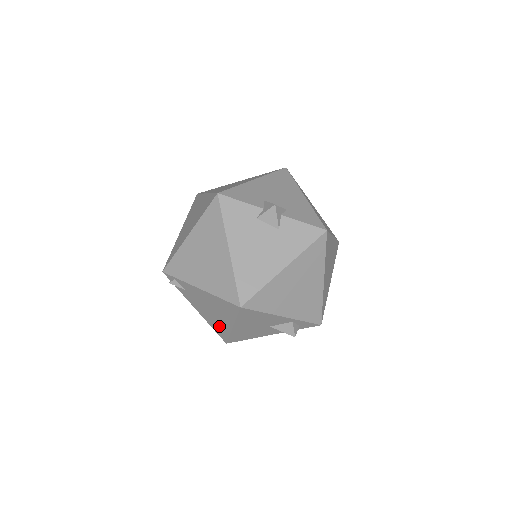
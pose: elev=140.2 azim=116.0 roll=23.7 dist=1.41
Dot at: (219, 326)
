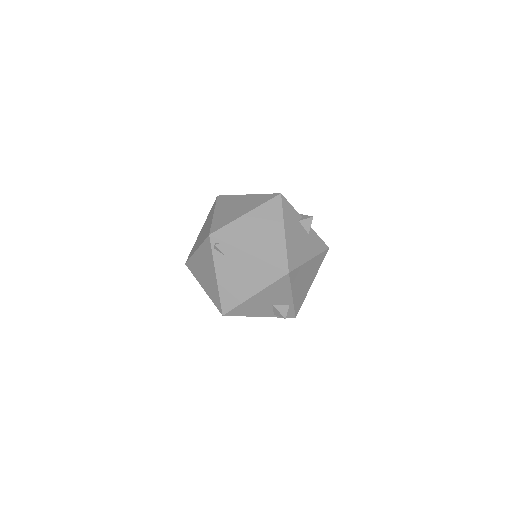
Dot at: (234, 295)
